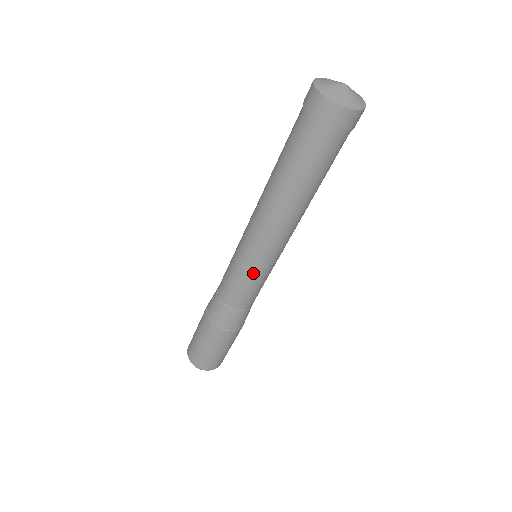
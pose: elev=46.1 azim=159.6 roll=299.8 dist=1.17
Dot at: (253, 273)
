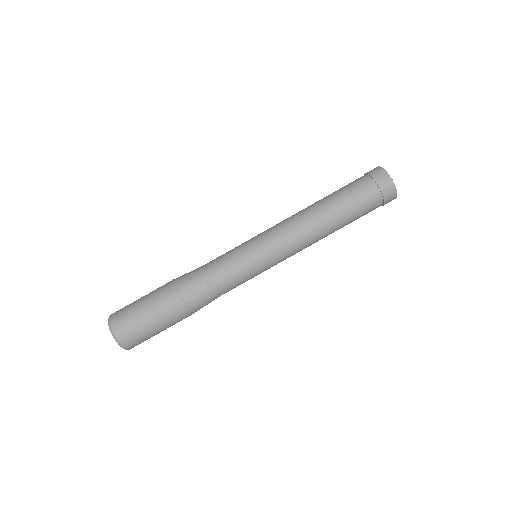
Dot at: (254, 259)
